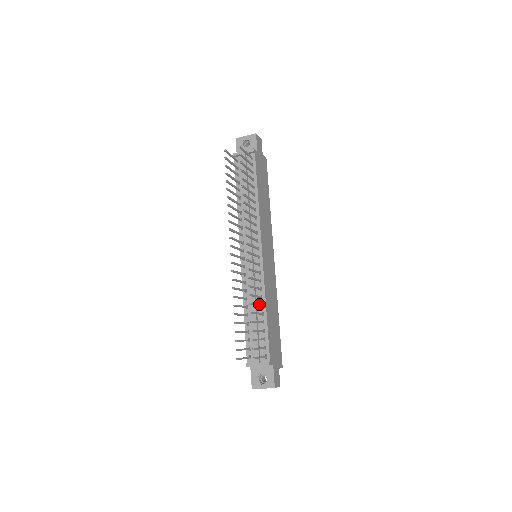
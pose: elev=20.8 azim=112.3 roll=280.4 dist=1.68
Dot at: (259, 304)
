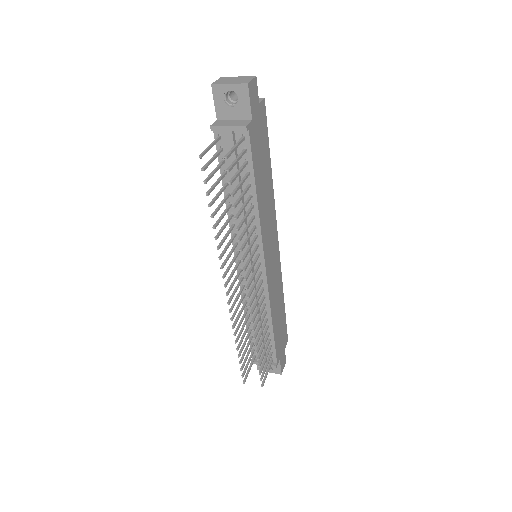
Dot at: (264, 326)
